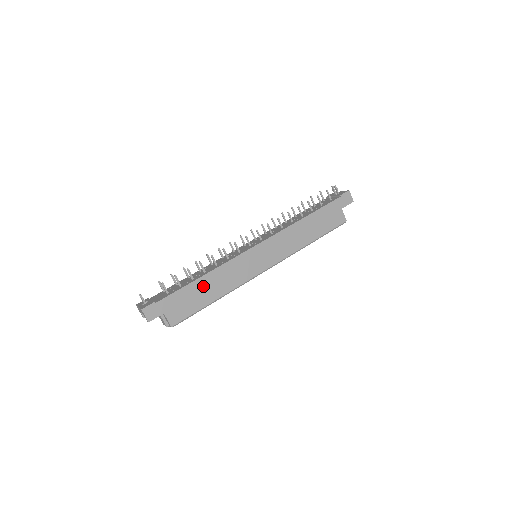
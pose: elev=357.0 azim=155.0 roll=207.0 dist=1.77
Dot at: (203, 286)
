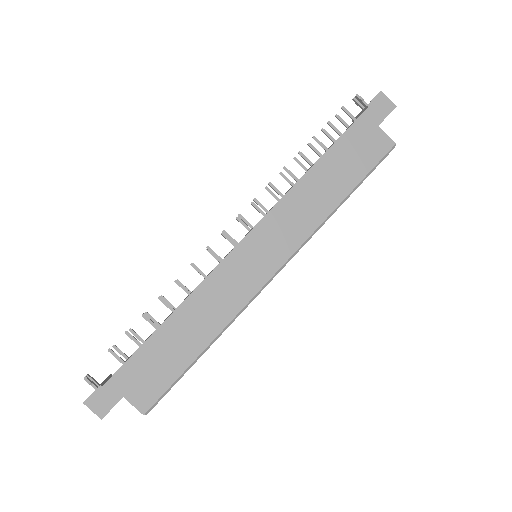
Dot at: (173, 335)
